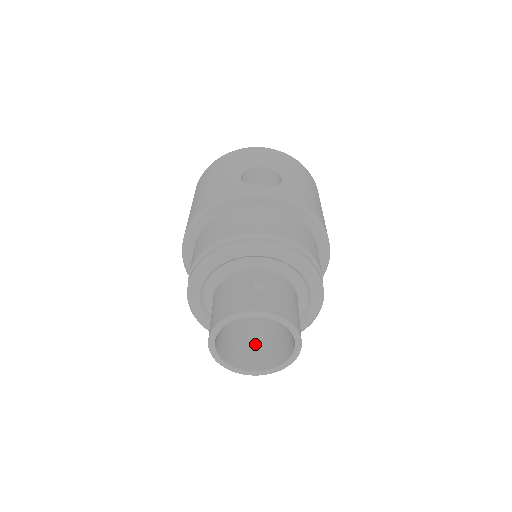
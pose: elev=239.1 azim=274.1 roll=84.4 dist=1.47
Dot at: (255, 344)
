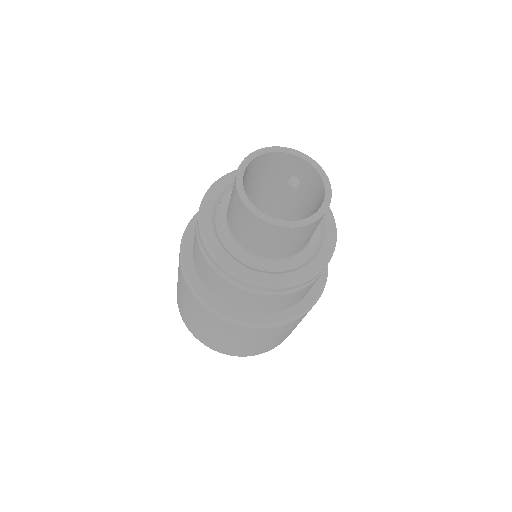
Dot at: occluded
